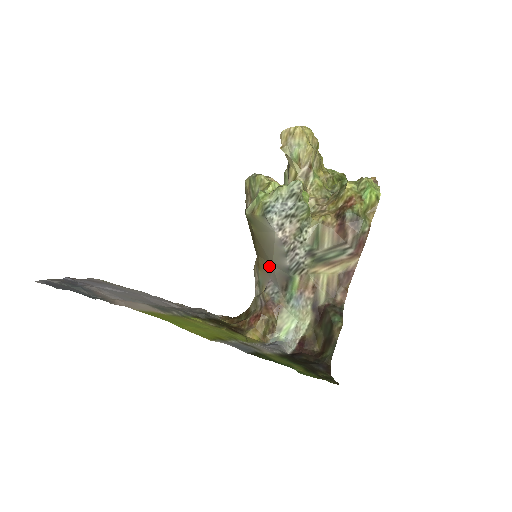
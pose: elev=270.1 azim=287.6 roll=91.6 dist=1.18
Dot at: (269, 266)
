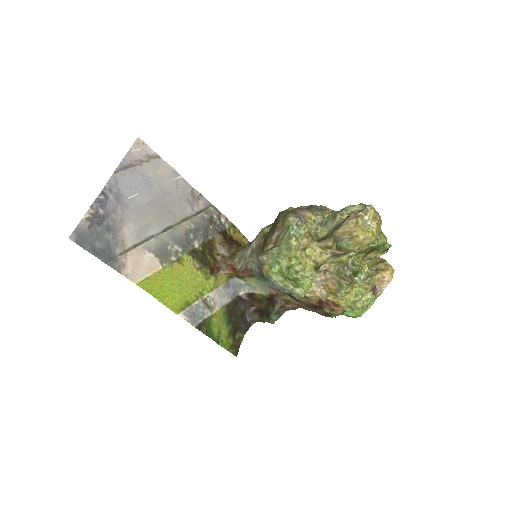
Dot at: occluded
